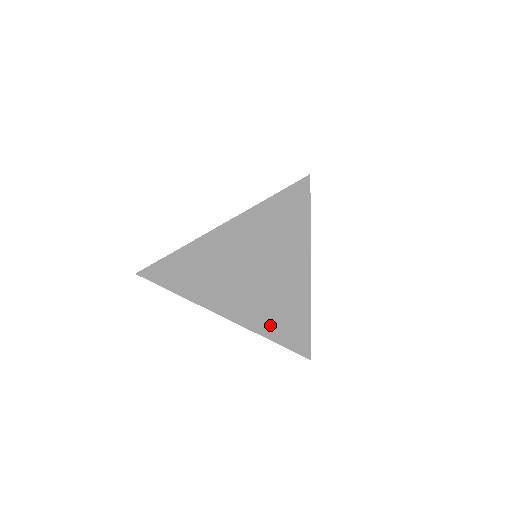
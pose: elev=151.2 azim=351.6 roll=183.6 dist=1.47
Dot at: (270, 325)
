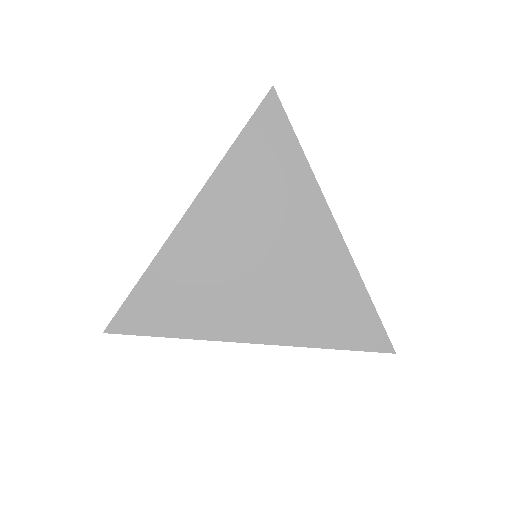
Dot at: (316, 323)
